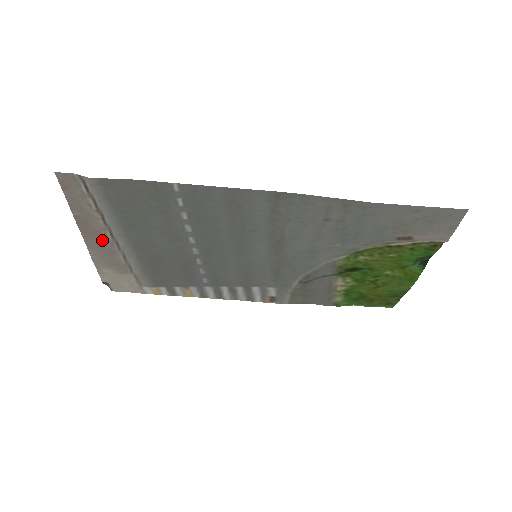
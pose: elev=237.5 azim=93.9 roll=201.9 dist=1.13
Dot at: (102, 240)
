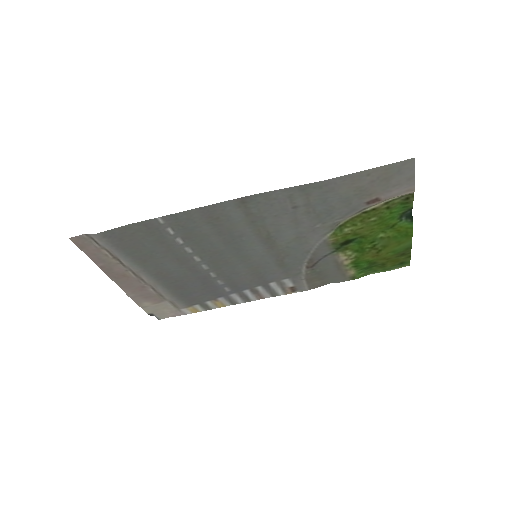
Dot at: (130, 280)
